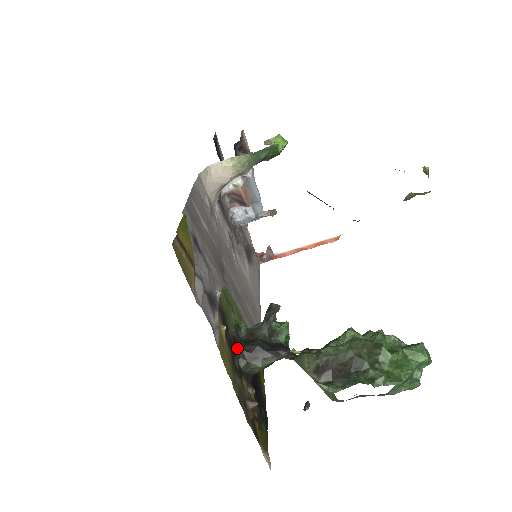
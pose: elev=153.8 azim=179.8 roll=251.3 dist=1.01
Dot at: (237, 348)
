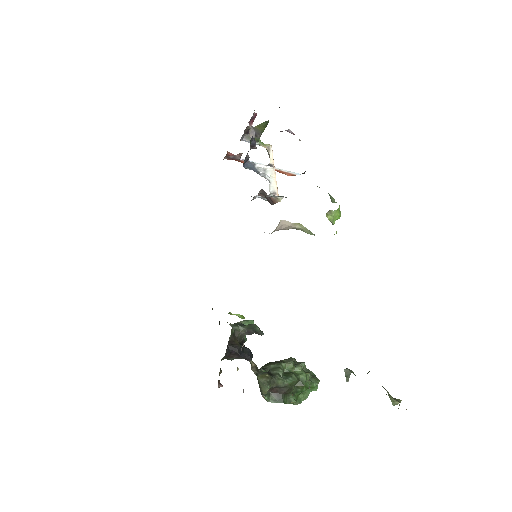
Dot at: (226, 351)
